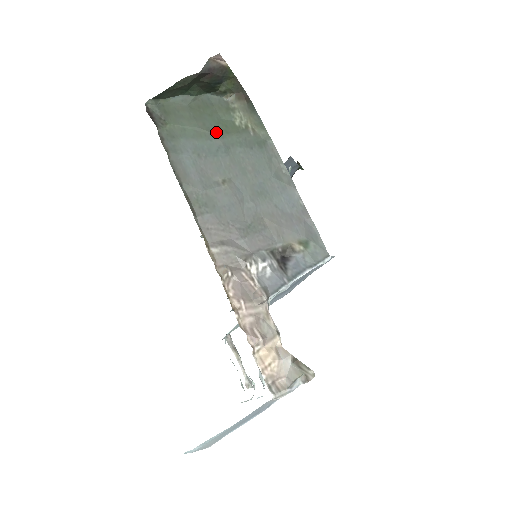
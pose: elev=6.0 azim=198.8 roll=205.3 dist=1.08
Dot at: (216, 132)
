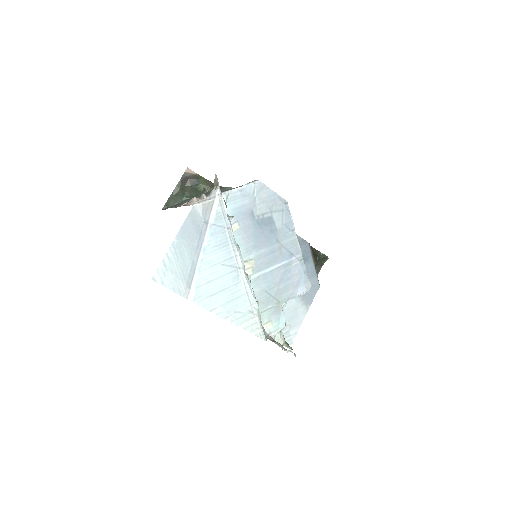
Dot at: (197, 196)
